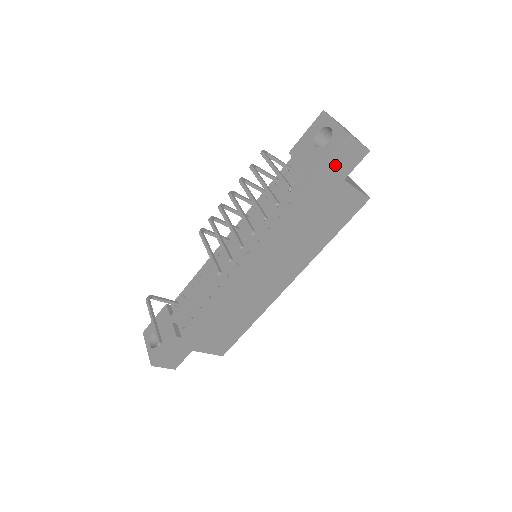
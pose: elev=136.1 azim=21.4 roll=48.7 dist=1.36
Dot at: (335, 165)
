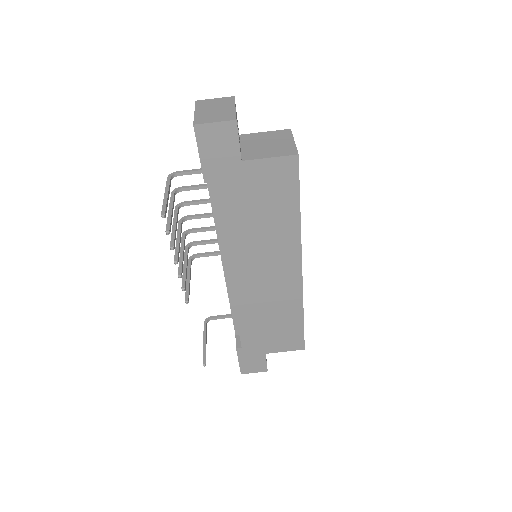
Dot at: (214, 157)
